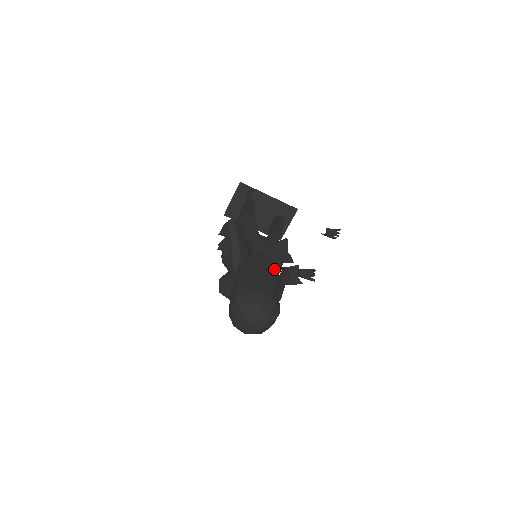
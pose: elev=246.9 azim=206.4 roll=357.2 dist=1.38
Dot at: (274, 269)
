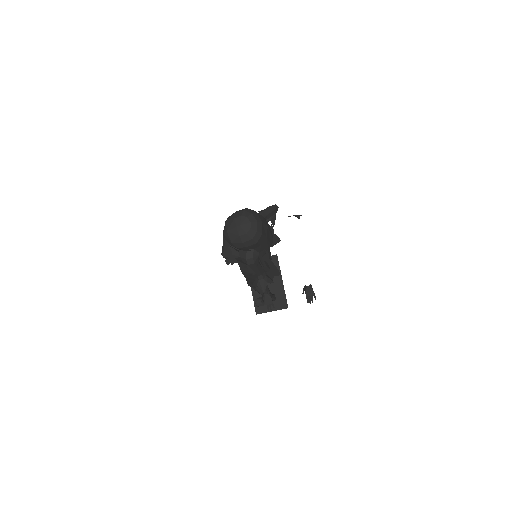
Dot at: (271, 243)
